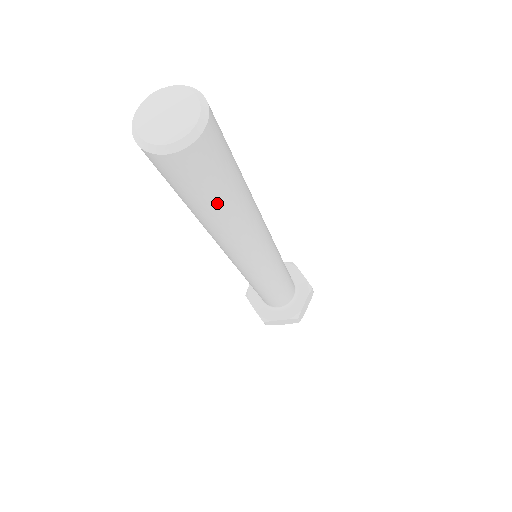
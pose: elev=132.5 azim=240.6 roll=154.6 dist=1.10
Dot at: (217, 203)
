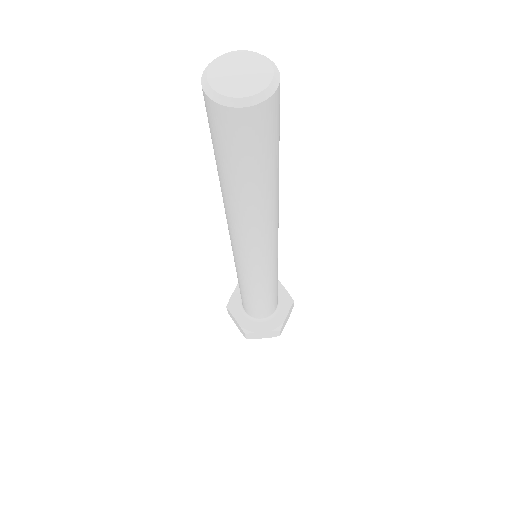
Dot at: (260, 175)
